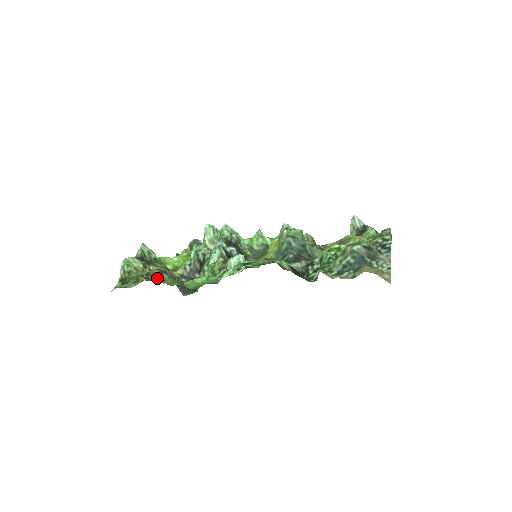
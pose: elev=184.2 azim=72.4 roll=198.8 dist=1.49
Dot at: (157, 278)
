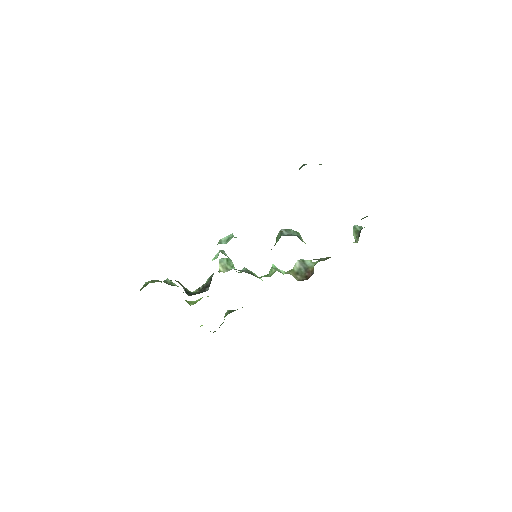
Dot at: occluded
